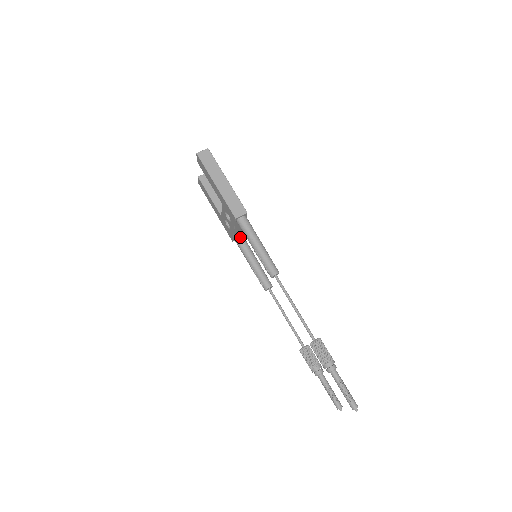
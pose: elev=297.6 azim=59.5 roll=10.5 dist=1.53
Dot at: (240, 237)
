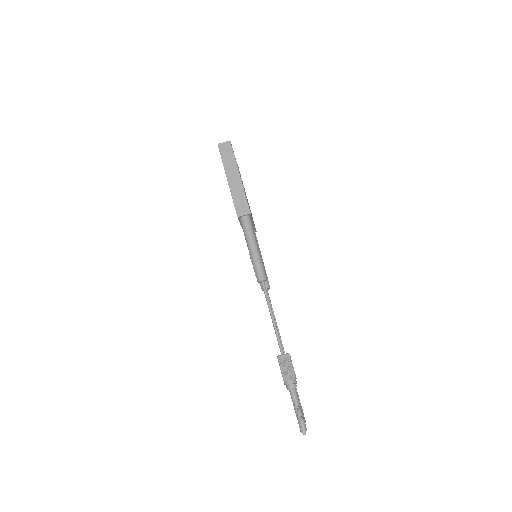
Dot at: occluded
